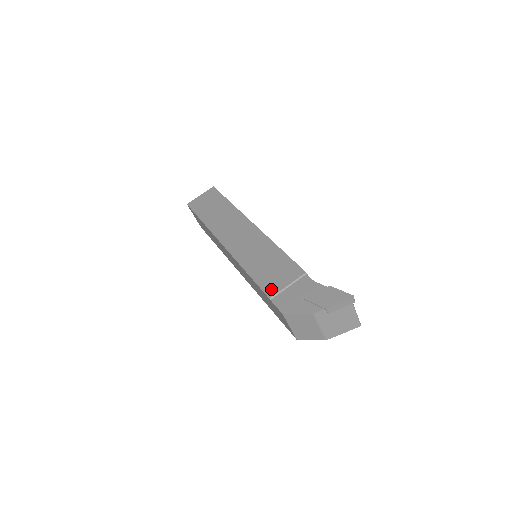
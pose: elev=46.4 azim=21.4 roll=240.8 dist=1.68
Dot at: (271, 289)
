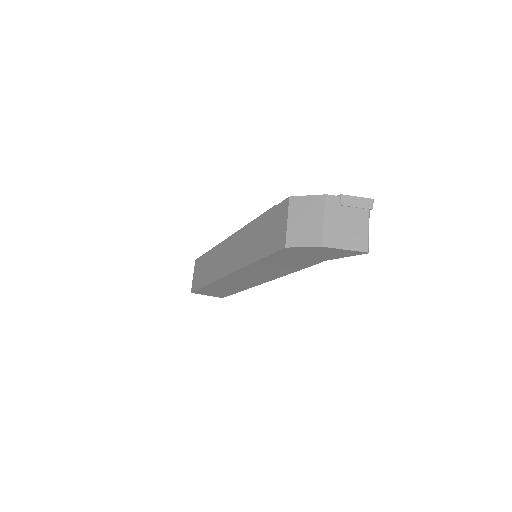
Dot at: occluded
